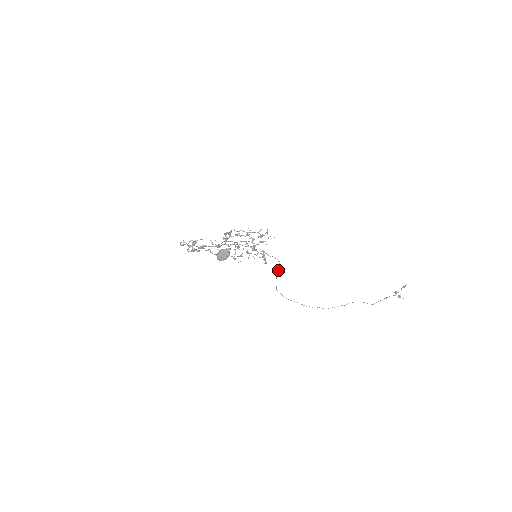
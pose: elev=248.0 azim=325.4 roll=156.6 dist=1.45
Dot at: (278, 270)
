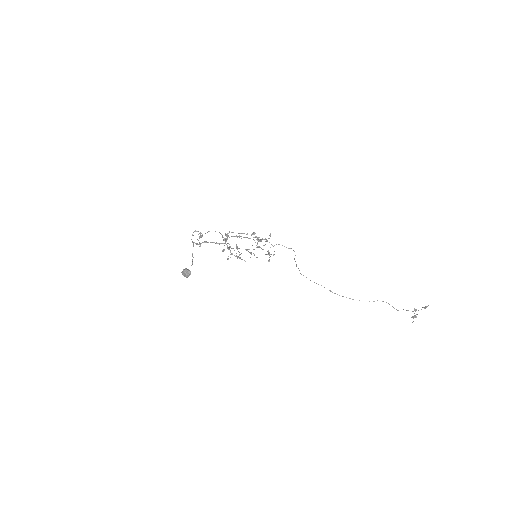
Dot at: occluded
